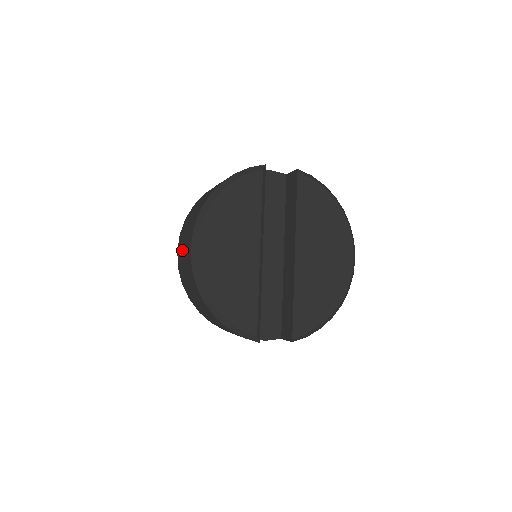
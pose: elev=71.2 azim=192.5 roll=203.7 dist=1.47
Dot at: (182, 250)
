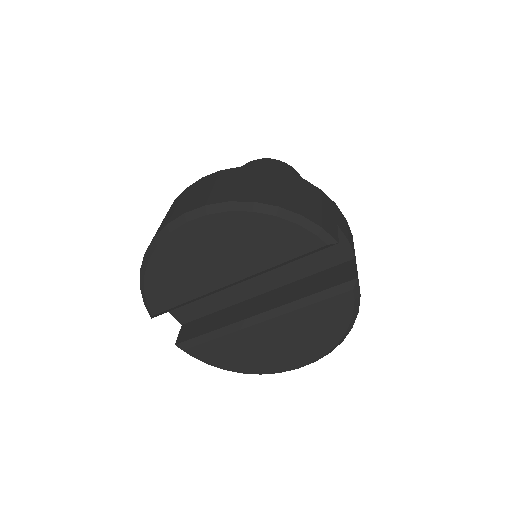
Dot at: (195, 191)
